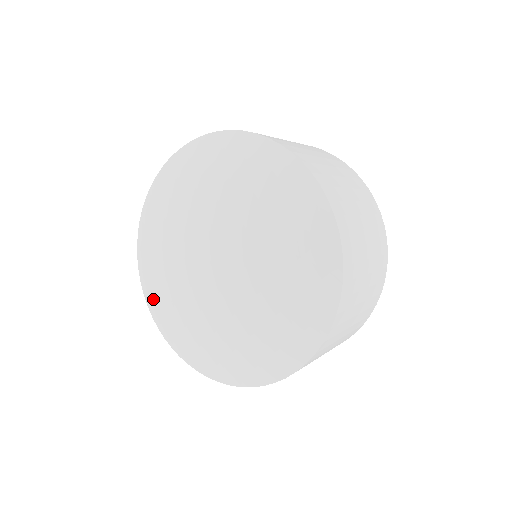
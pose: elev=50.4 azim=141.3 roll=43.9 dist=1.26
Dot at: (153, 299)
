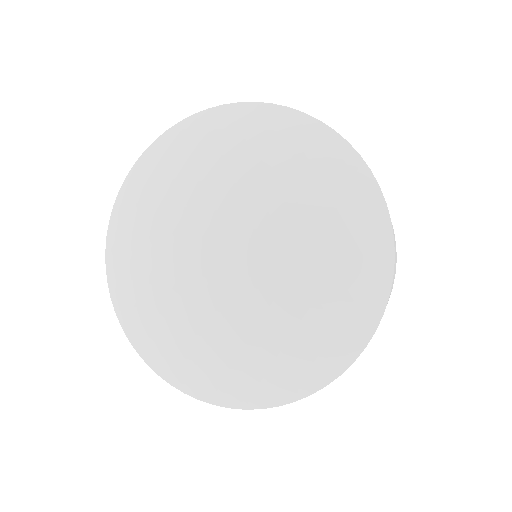
Dot at: (146, 338)
